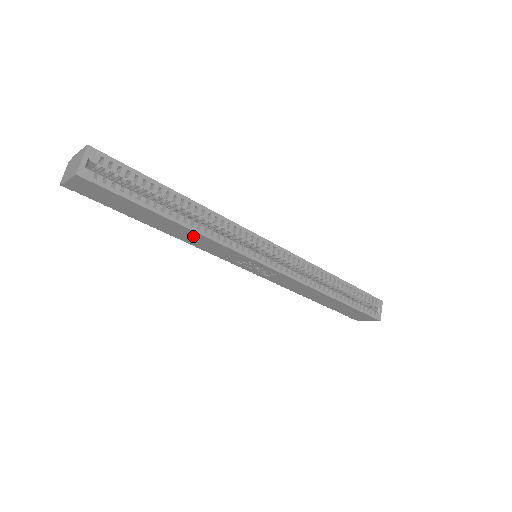
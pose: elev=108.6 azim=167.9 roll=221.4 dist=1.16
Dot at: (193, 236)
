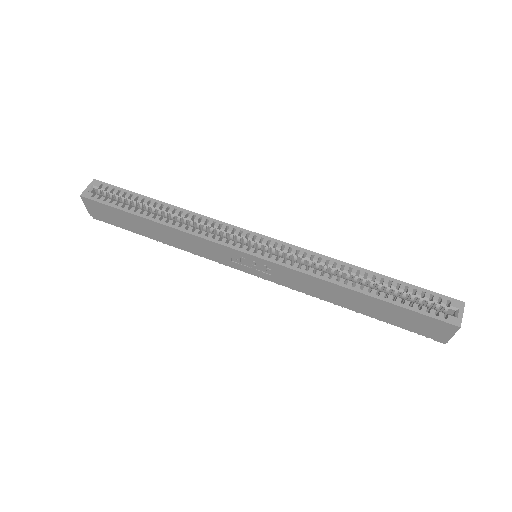
Dot at: (176, 235)
